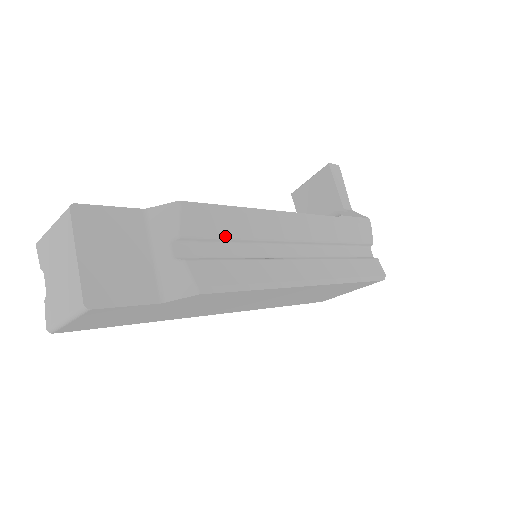
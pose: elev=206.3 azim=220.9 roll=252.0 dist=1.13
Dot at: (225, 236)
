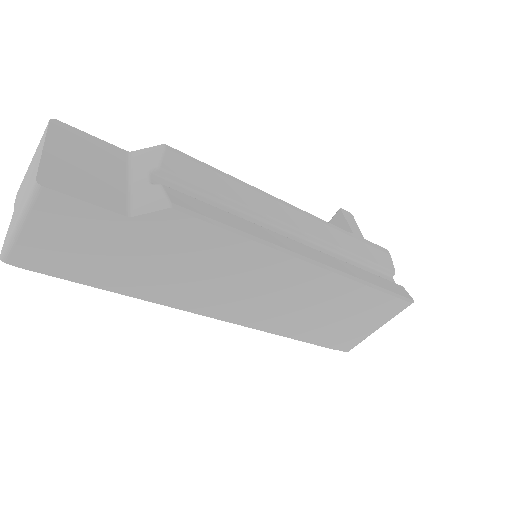
Dot at: (212, 190)
